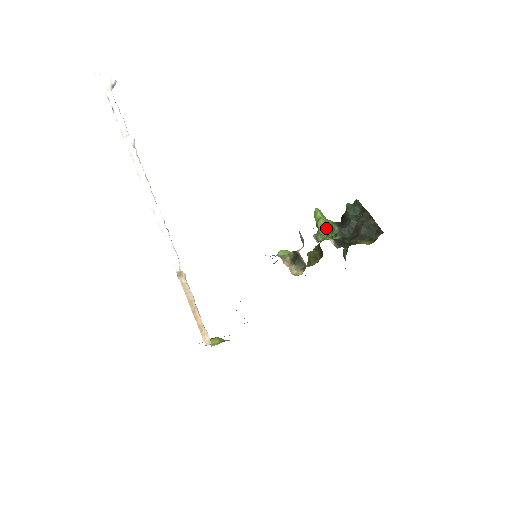
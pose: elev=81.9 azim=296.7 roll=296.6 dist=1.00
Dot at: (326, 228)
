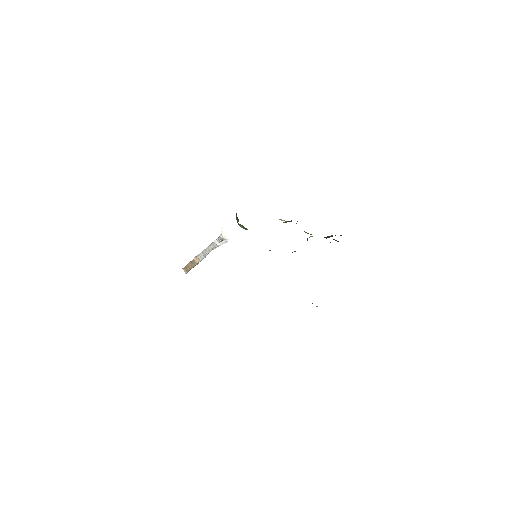
Dot at: occluded
